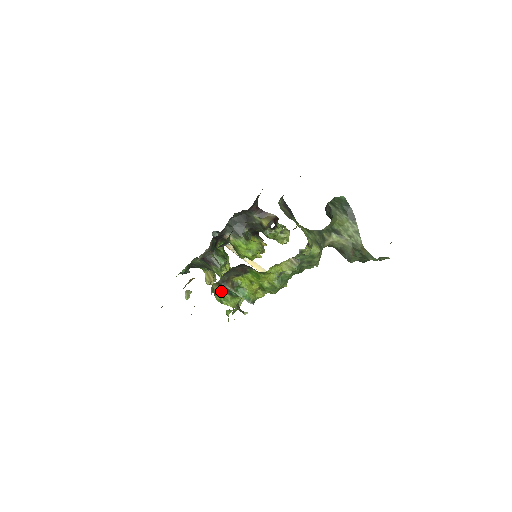
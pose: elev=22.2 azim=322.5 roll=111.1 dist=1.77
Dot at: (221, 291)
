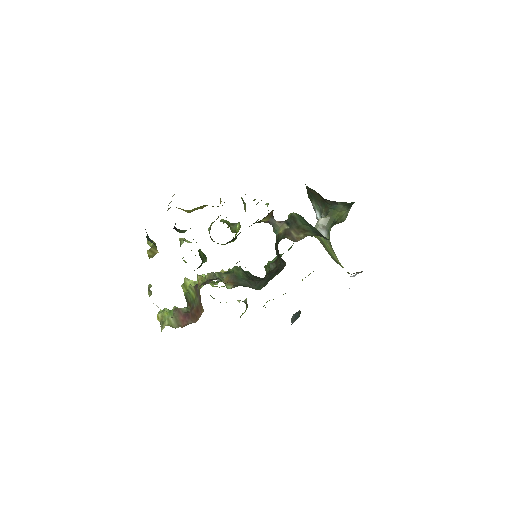
Dot at: occluded
